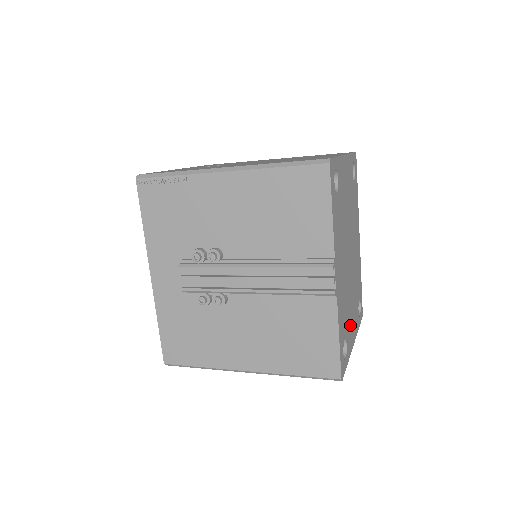
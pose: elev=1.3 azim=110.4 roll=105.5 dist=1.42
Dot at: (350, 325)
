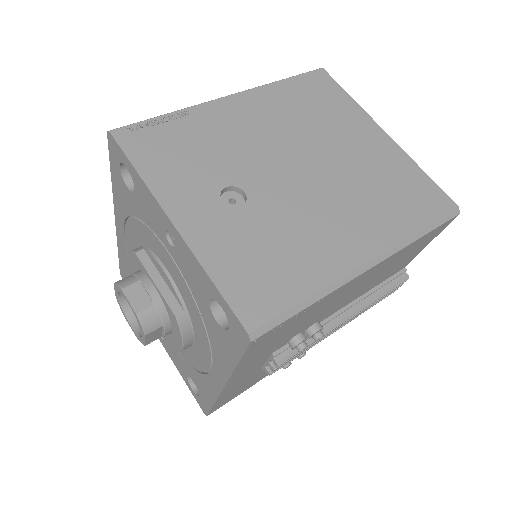
Dot at: occluded
